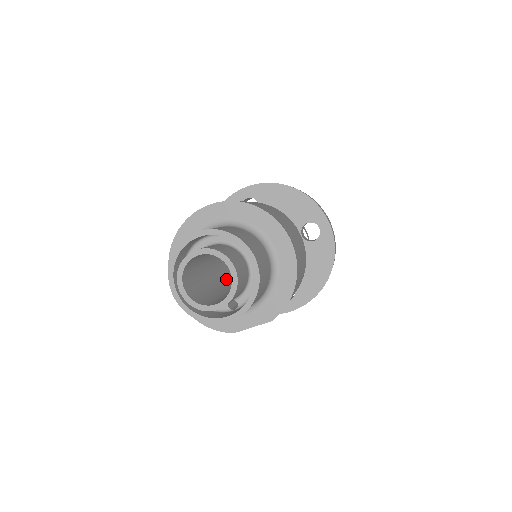
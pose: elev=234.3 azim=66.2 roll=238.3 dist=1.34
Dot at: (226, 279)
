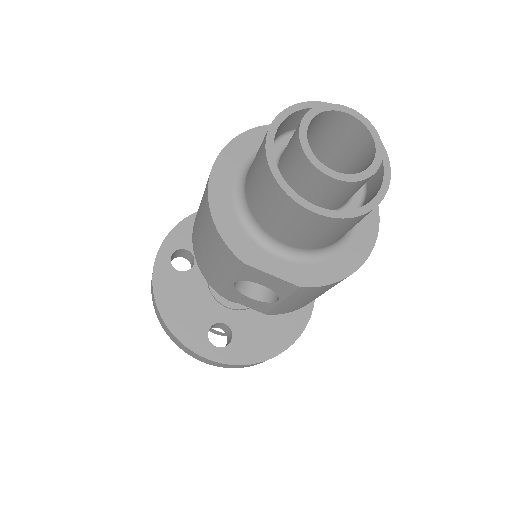
Dot at: occluded
